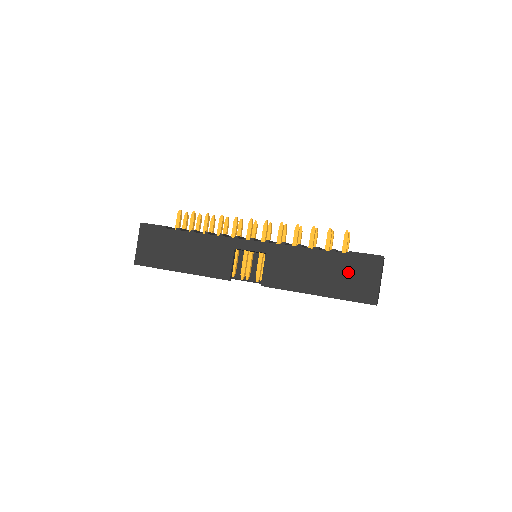
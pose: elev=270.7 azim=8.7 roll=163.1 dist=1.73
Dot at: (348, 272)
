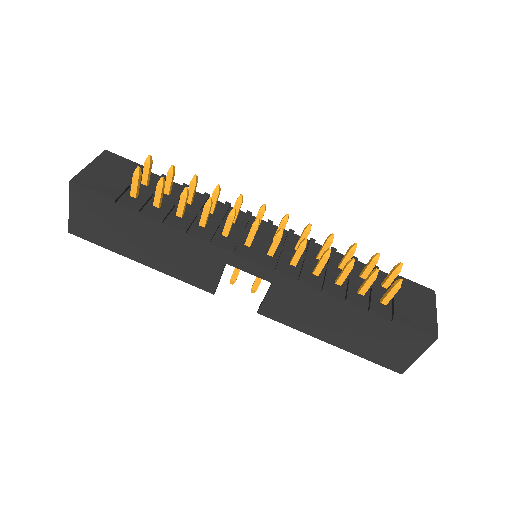
Dot at: (381, 337)
